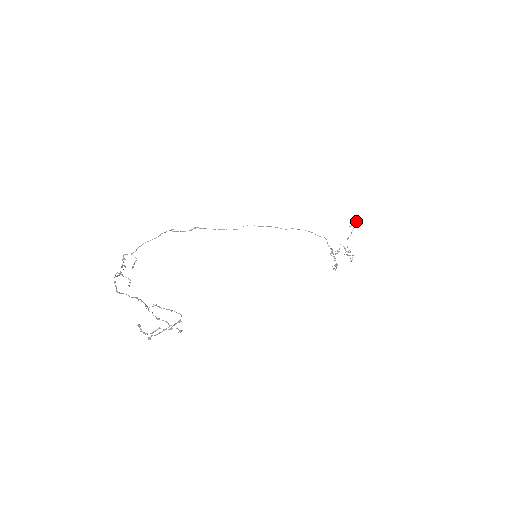
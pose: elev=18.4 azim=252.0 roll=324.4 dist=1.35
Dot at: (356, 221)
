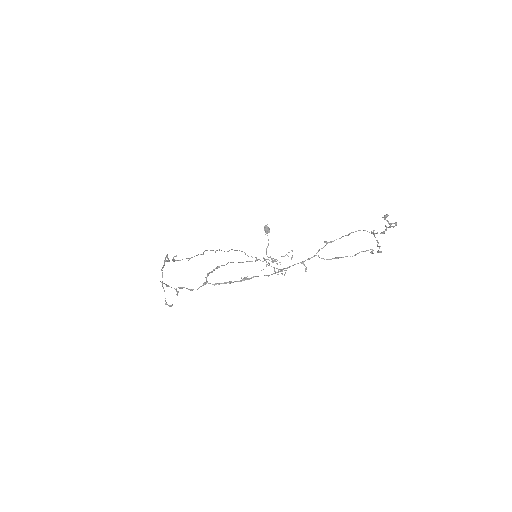
Dot at: (267, 227)
